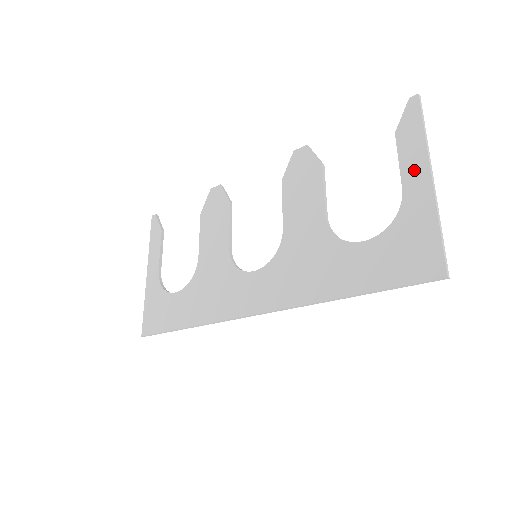
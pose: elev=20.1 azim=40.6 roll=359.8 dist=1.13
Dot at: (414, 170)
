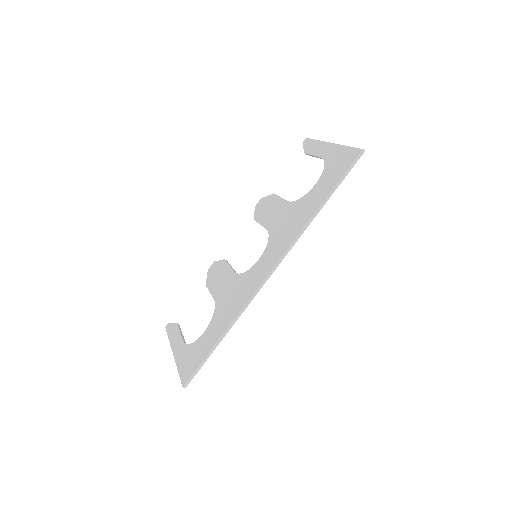
Dot at: (321, 149)
